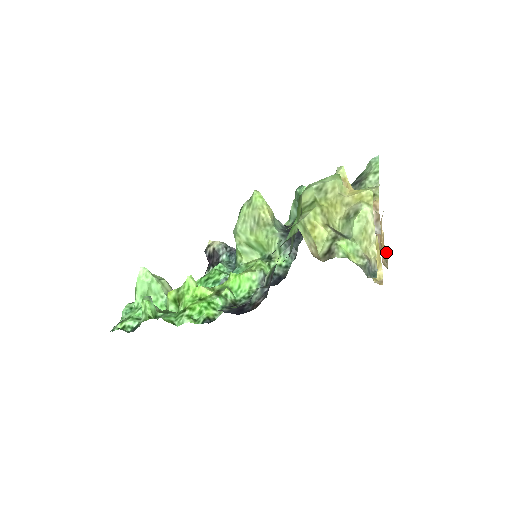
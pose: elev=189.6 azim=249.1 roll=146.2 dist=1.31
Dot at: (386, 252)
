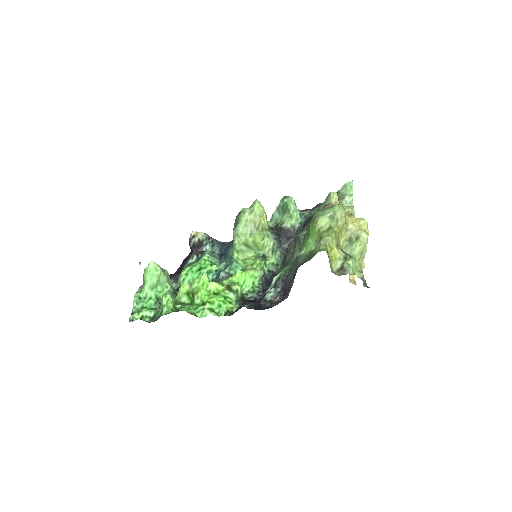
Dot at: occluded
